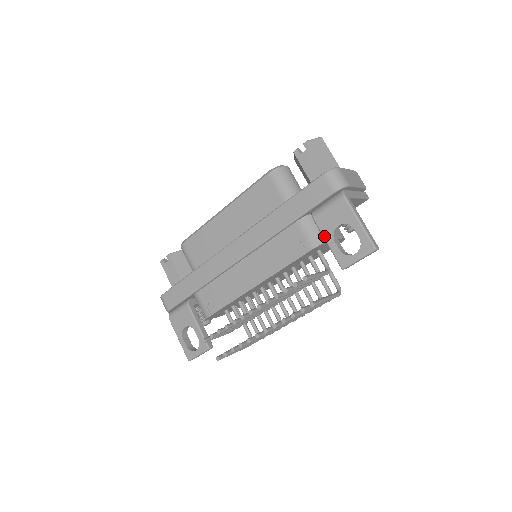
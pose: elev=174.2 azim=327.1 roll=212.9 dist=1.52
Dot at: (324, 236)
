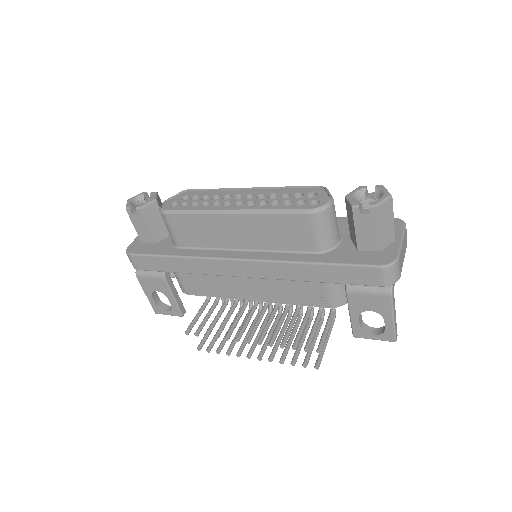
Dot at: (350, 310)
